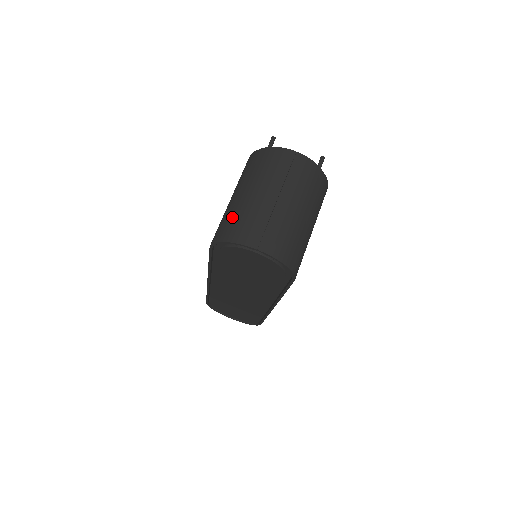
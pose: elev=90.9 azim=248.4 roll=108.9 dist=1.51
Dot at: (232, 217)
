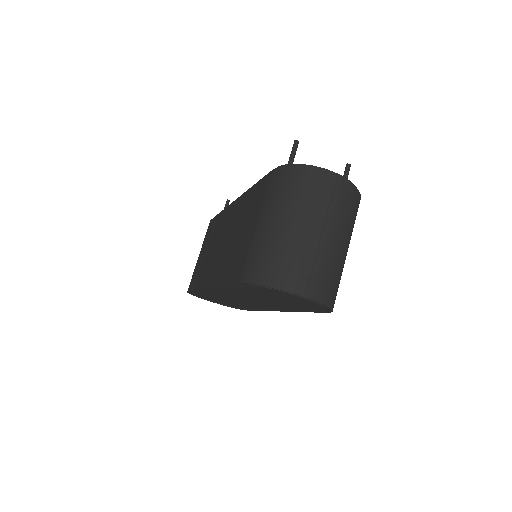
Dot at: (270, 254)
